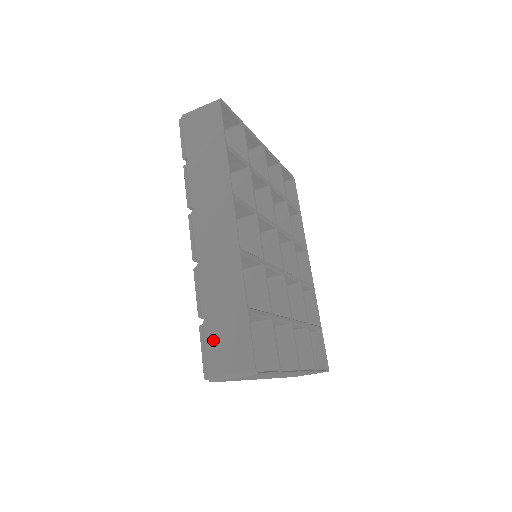
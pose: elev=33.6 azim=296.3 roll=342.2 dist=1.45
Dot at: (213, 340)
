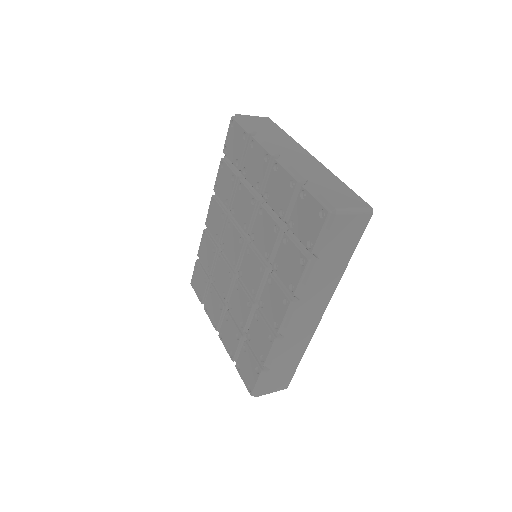
Dot at: (270, 379)
